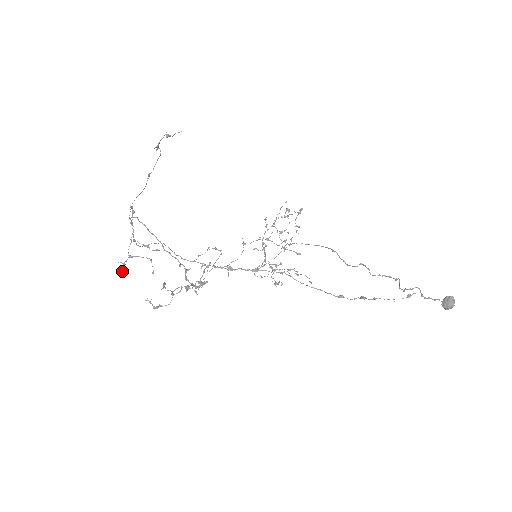
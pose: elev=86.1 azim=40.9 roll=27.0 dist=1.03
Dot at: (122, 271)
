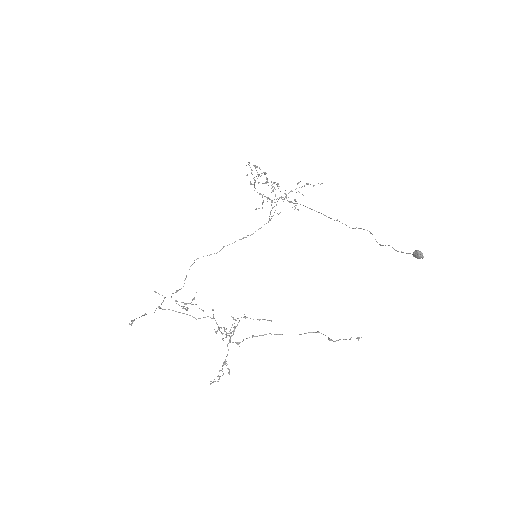
Dot at: occluded
